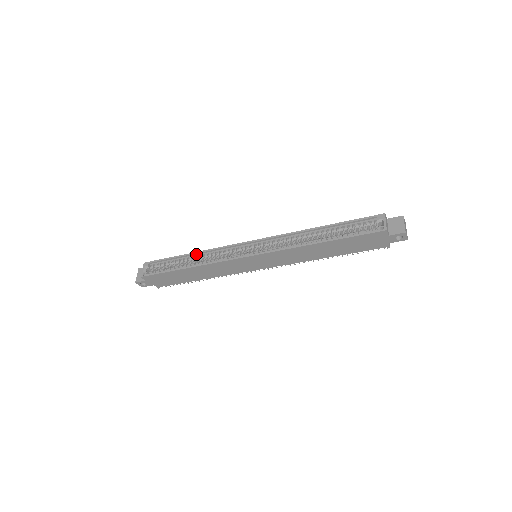
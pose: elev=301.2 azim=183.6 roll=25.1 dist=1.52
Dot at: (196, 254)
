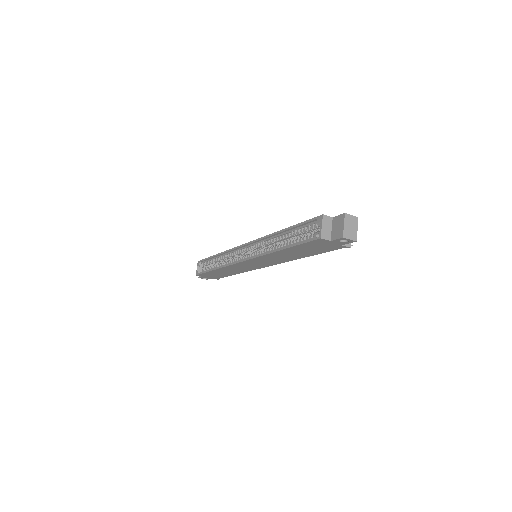
Dot at: (220, 255)
